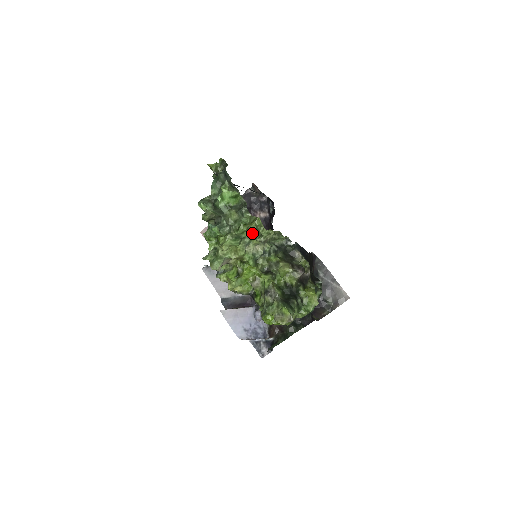
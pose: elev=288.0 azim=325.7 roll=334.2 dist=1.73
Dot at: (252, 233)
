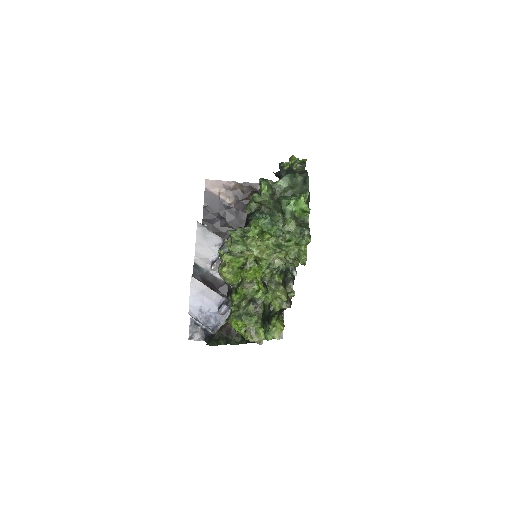
Dot at: (292, 252)
